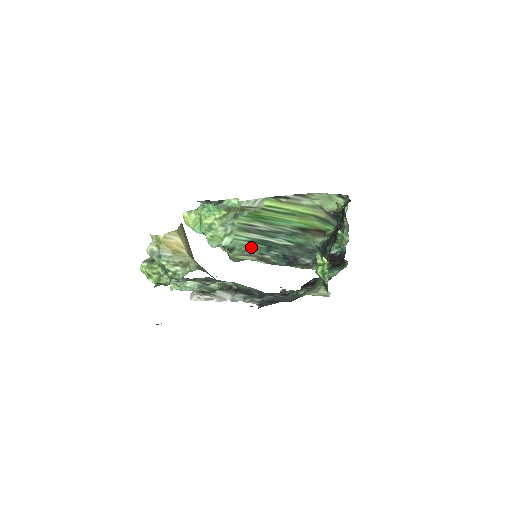
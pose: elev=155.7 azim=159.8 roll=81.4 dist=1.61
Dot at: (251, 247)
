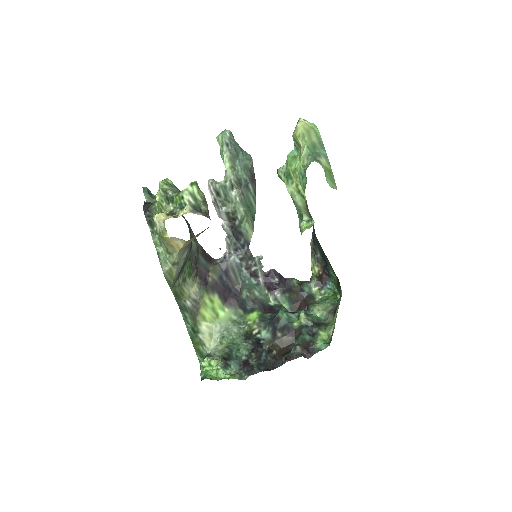
Dot at: occluded
